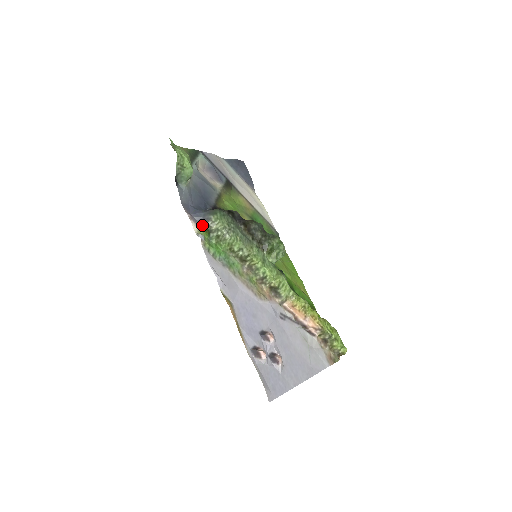
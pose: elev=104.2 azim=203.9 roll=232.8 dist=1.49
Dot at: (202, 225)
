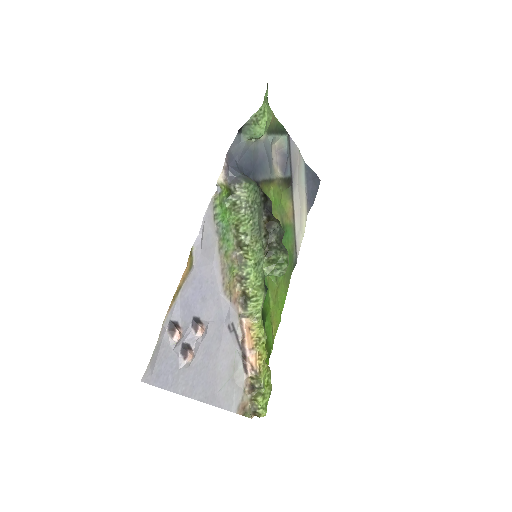
Dot at: (230, 182)
